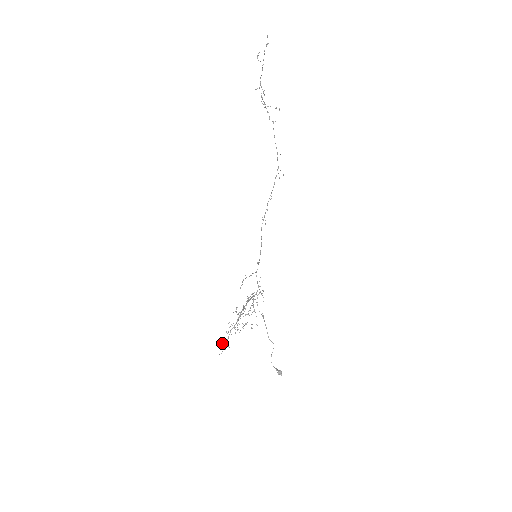
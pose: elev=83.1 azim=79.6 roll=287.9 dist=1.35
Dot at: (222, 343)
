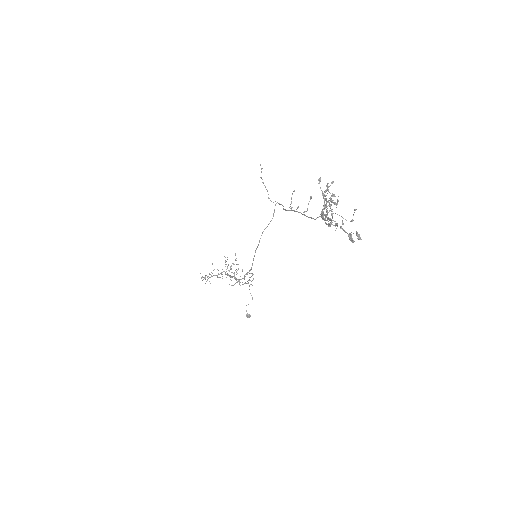
Dot at: (203, 277)
